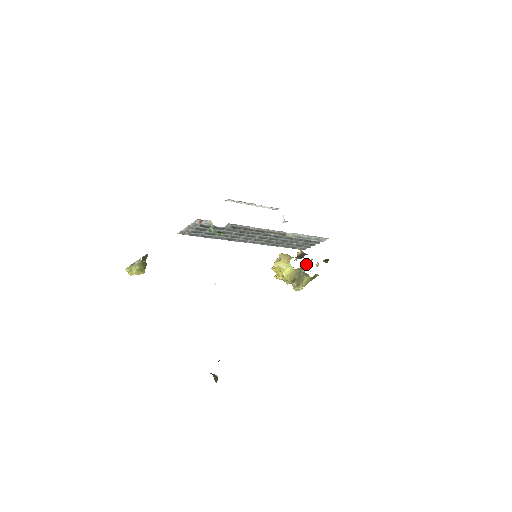
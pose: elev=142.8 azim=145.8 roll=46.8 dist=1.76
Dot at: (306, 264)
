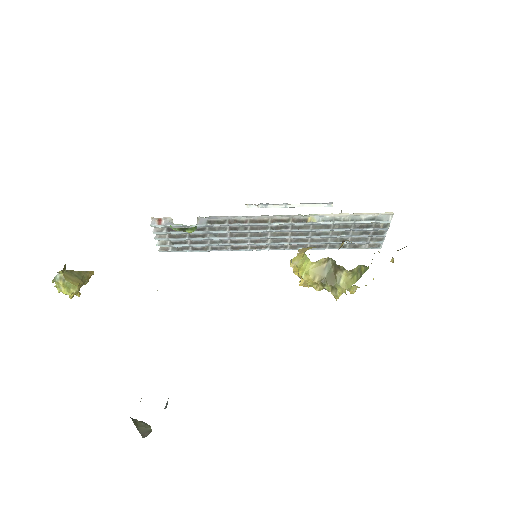
Dot at: occluded
